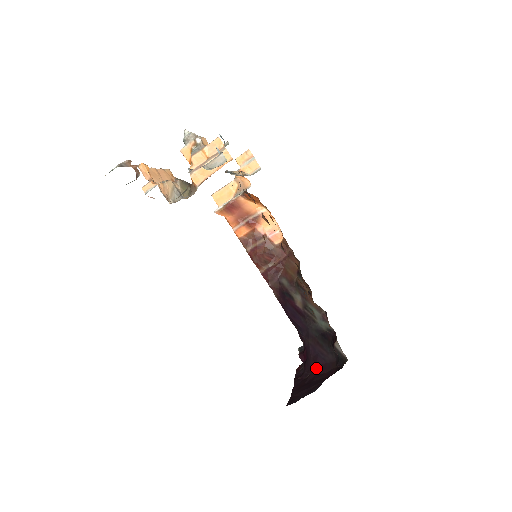
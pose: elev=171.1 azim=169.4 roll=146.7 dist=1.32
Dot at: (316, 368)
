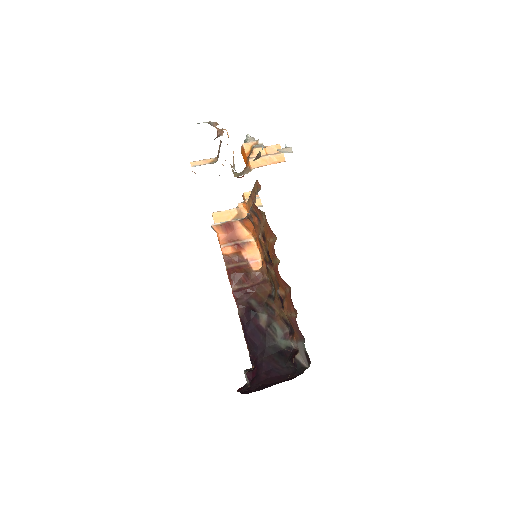
Dot at: (269, 379)
